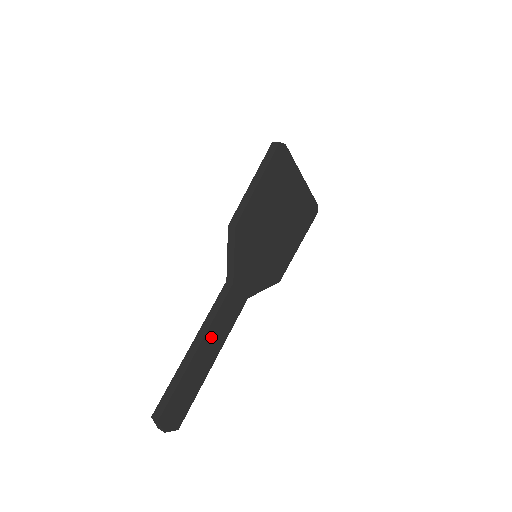
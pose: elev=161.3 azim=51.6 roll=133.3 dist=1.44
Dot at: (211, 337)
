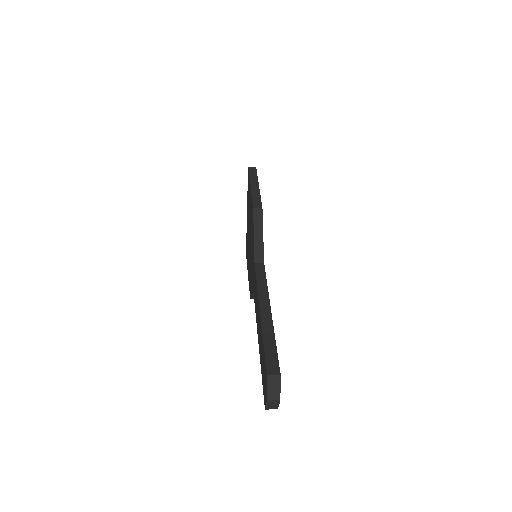
Dot at: occluded
